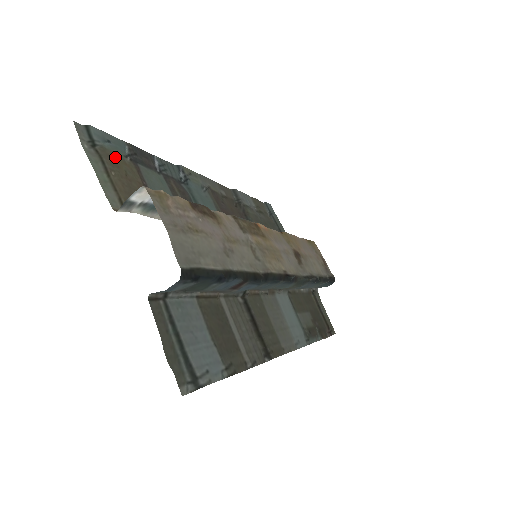
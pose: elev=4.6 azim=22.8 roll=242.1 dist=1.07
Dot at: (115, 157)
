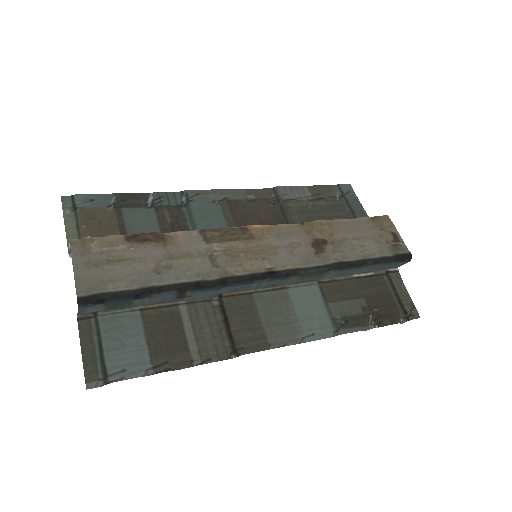
Dot at: (94, 211)
